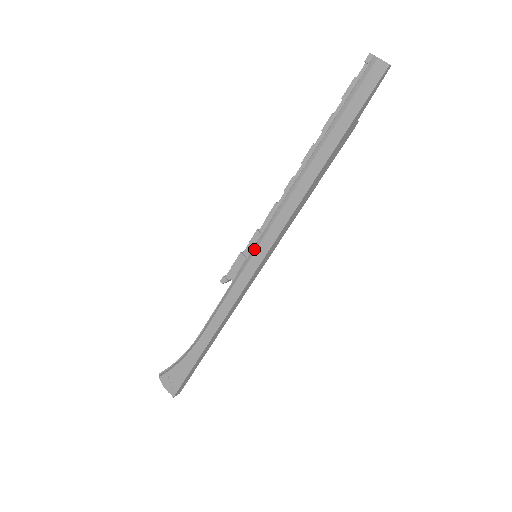
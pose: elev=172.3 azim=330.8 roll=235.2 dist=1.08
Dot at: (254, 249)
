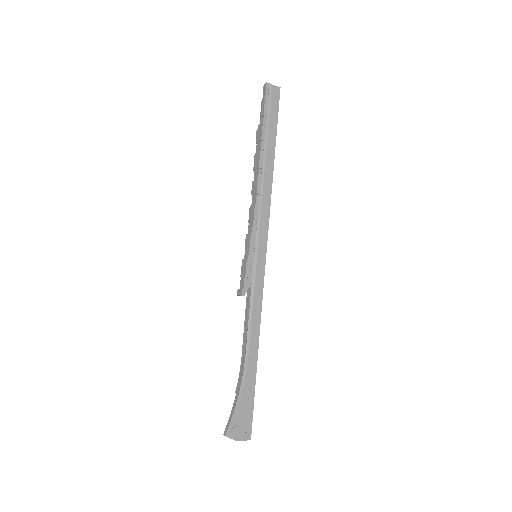
Dot at: (256, 250)
